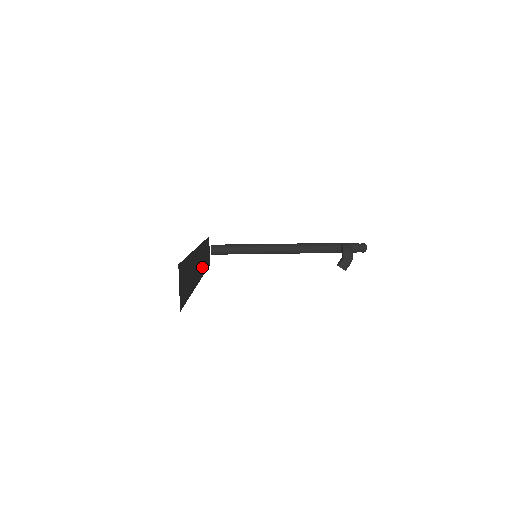
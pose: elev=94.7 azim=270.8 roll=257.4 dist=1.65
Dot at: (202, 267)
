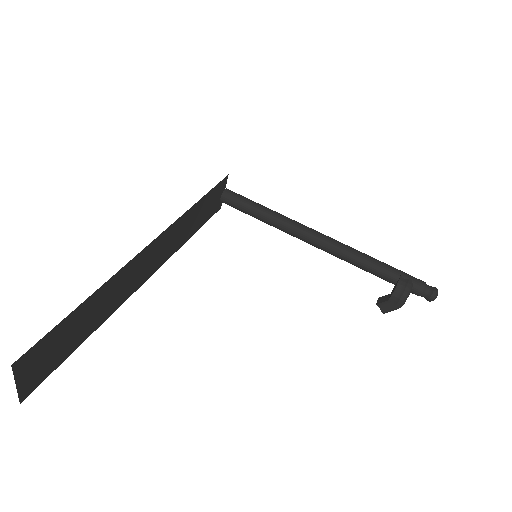
Dot at: (174, 245)
